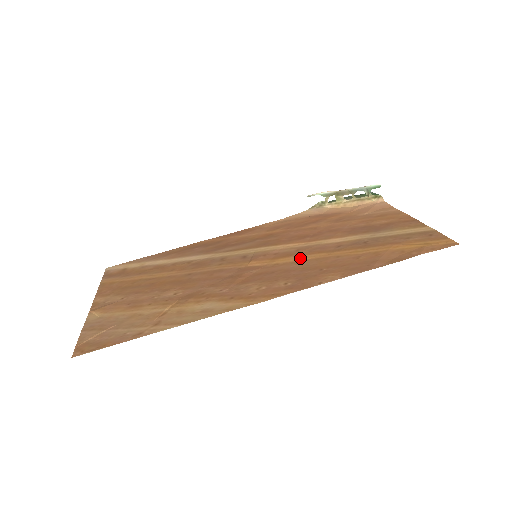
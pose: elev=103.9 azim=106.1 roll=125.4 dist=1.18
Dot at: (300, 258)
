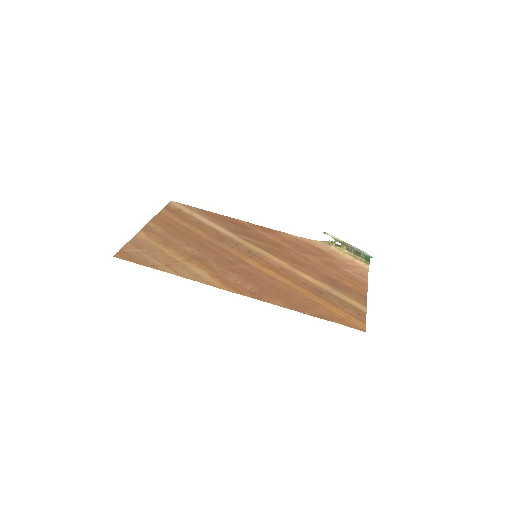
Dot at: (277, 276)
